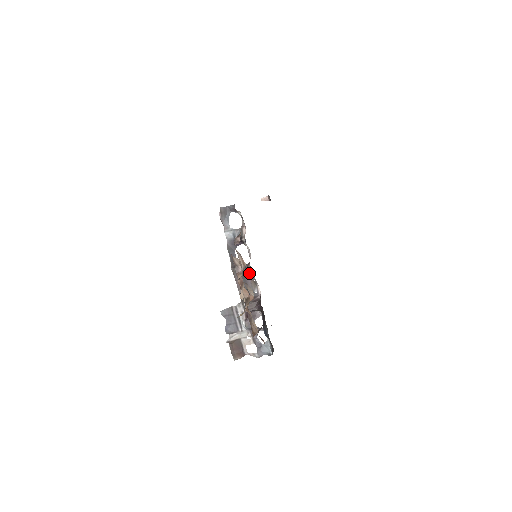
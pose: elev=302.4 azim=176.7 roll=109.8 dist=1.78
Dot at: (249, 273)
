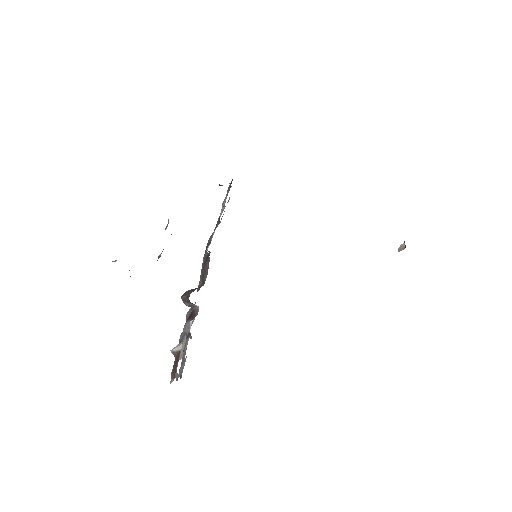
Dot at: occluded
